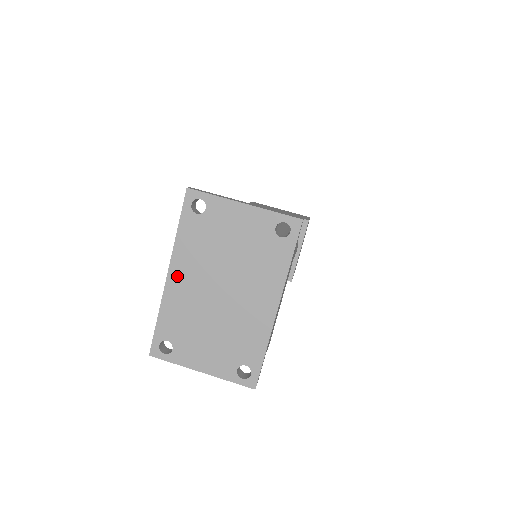
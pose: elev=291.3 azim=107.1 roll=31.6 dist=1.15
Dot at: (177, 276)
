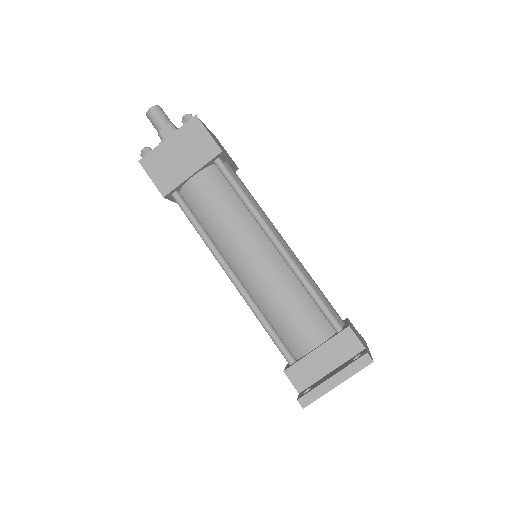
Dot at: occluded
